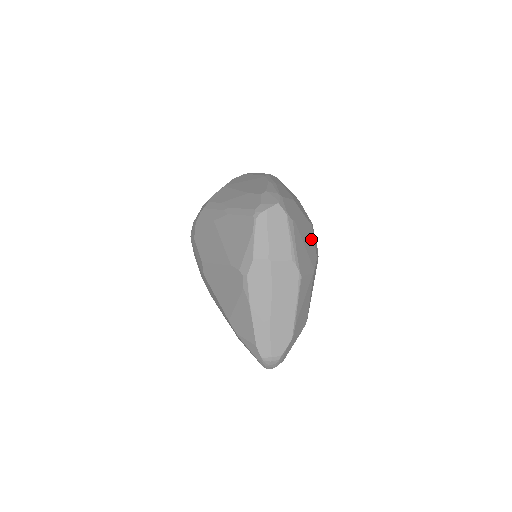
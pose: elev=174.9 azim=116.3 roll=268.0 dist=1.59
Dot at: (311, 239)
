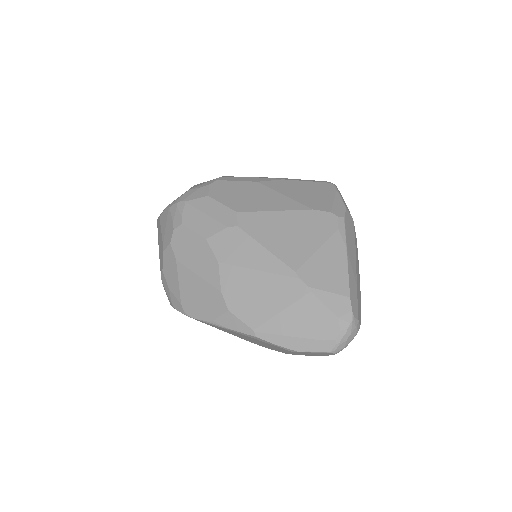
Dot at: occluded
